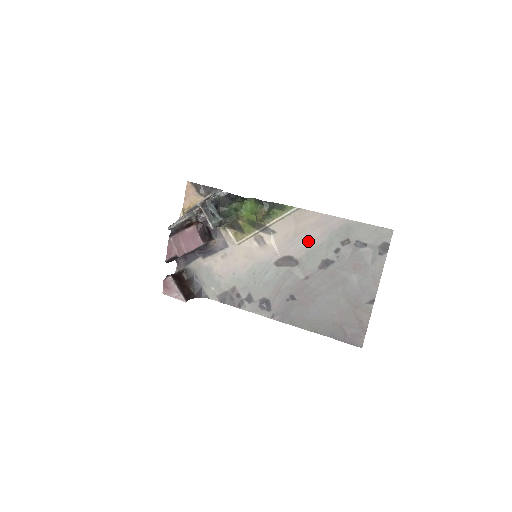
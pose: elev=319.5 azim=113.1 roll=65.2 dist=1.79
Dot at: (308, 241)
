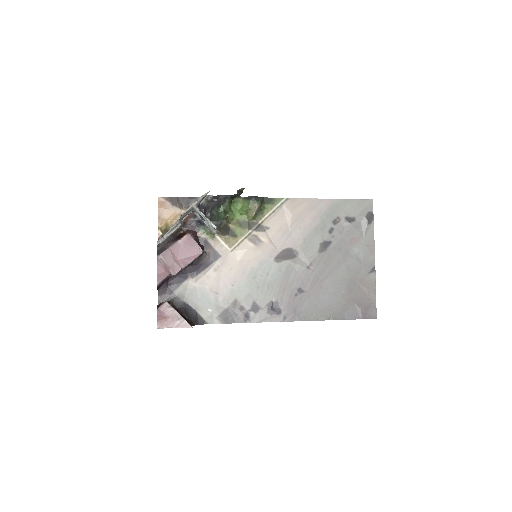
Dot at: (303, 228)
